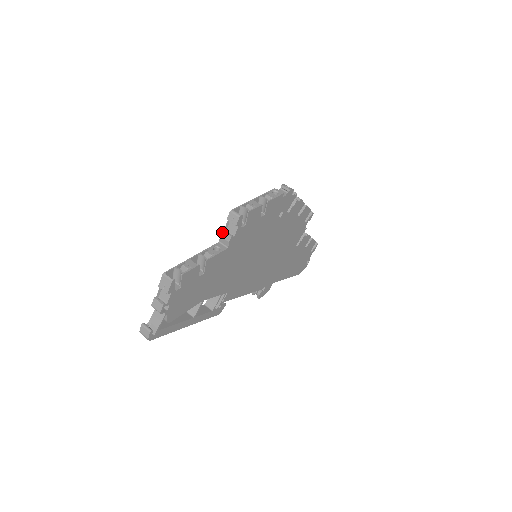
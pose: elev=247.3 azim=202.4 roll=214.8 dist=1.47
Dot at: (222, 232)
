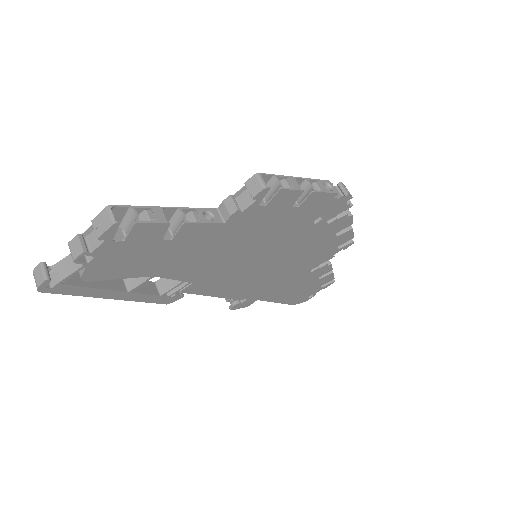
Dot at: (229, 197)
